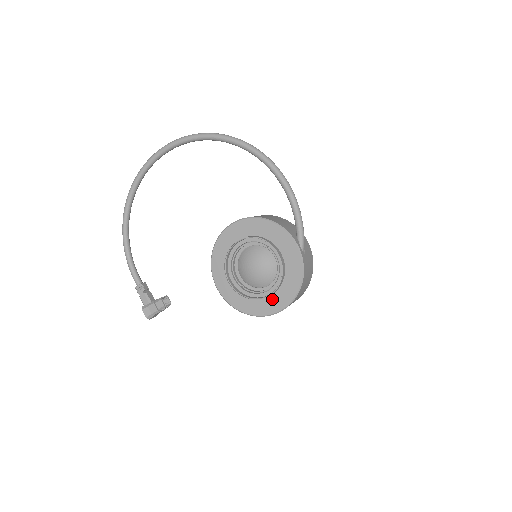
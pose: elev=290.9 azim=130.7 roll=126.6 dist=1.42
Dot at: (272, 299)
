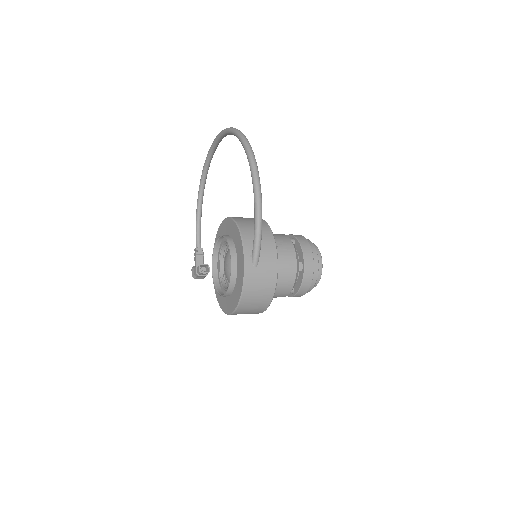
Dot at: (229, 300)
